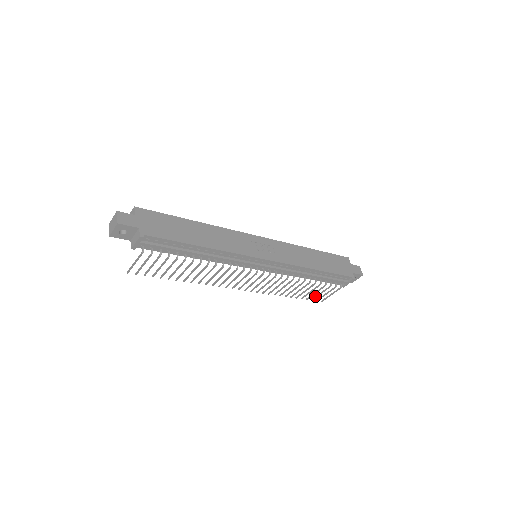
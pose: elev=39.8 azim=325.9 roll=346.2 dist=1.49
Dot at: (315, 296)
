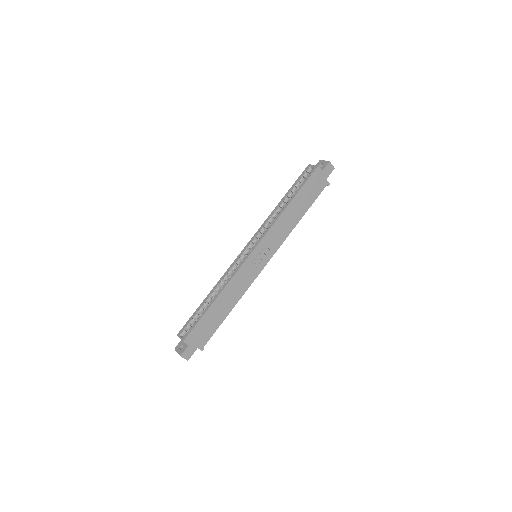
Dot at: occluded
